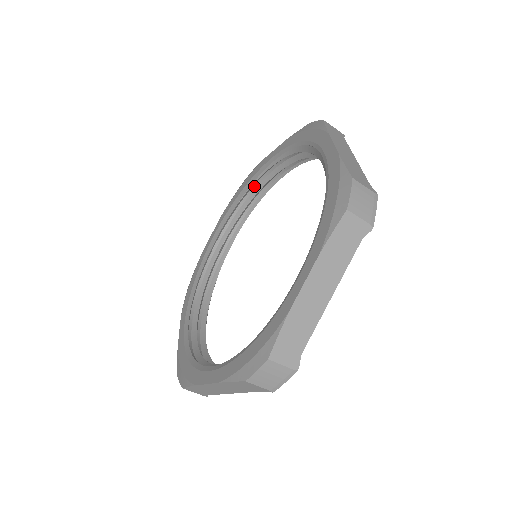
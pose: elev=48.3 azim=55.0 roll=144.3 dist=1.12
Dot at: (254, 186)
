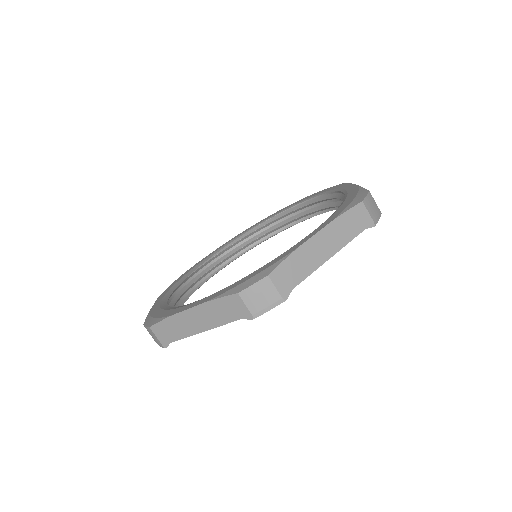
Dot at: (194, 275)
